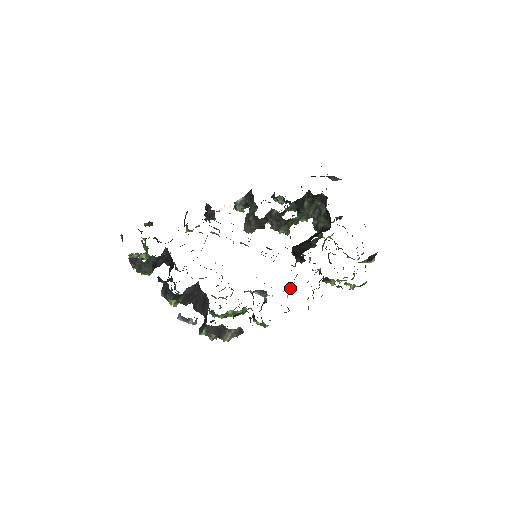
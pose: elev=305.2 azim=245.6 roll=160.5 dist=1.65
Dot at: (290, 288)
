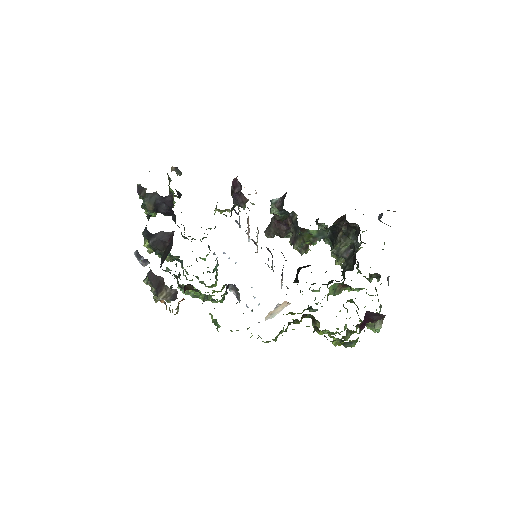
Dot at: occluded
